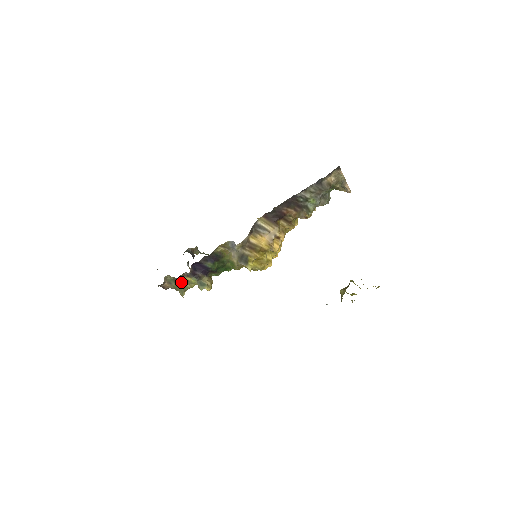
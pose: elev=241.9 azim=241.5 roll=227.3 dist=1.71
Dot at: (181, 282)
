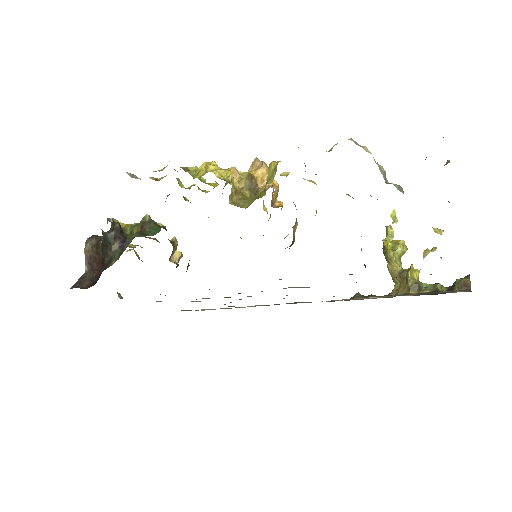
Dot at: occluded
